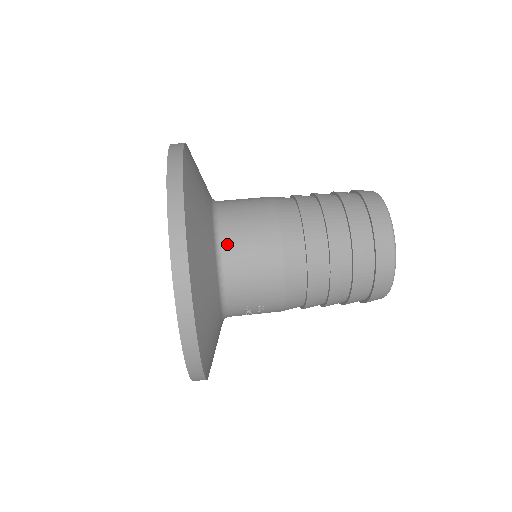
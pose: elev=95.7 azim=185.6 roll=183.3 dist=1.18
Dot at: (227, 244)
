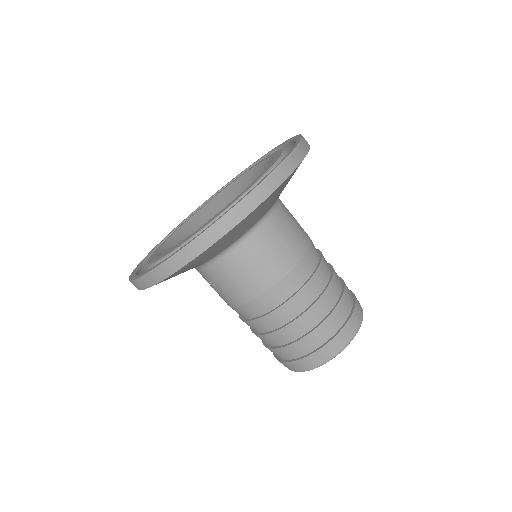
Dot at: (247, 245)
